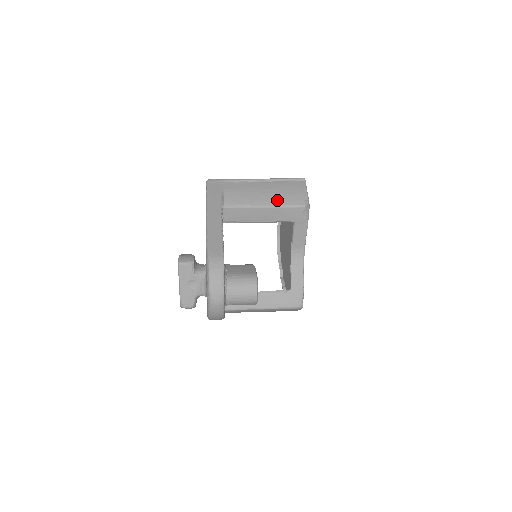
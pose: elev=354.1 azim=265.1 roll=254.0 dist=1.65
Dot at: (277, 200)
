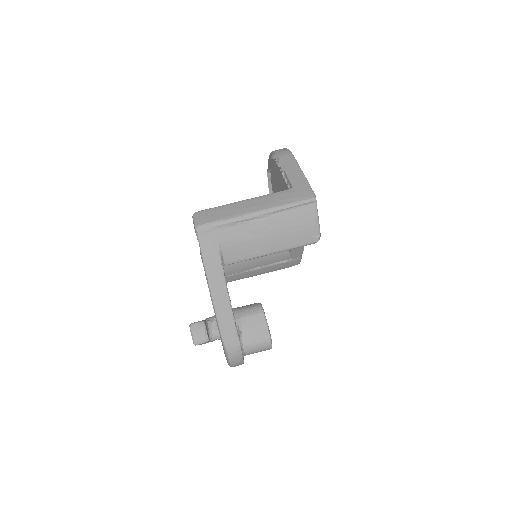
Dot at: (284, 244)
